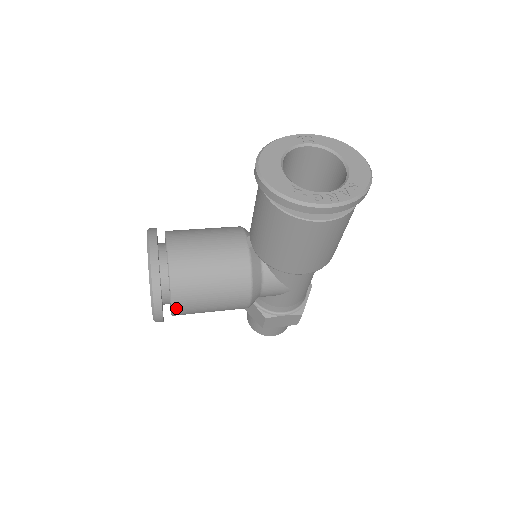
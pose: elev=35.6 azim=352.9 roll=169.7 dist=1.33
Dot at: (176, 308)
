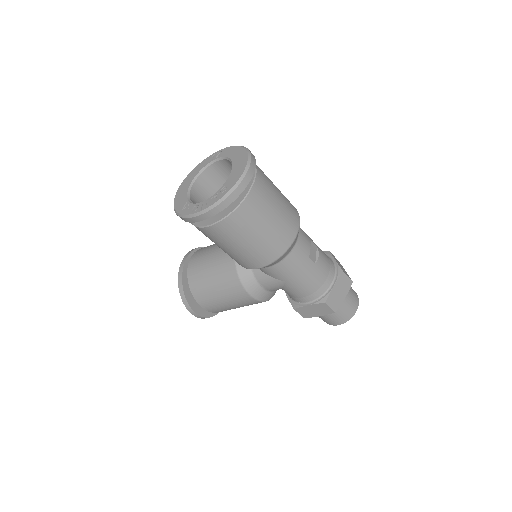
Dot at: (205, 307)
